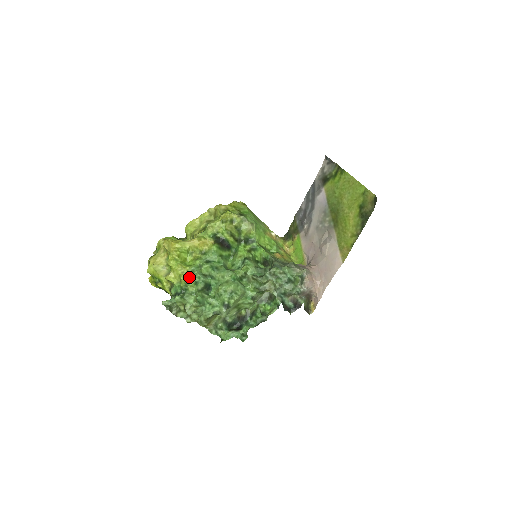
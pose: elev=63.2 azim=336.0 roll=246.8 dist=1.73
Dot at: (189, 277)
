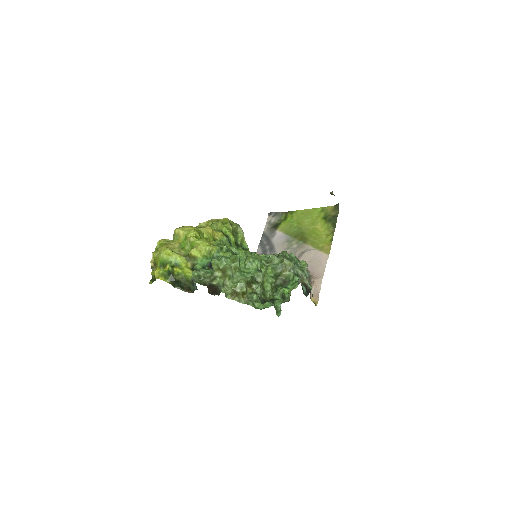
Dot at: (219, 246)
